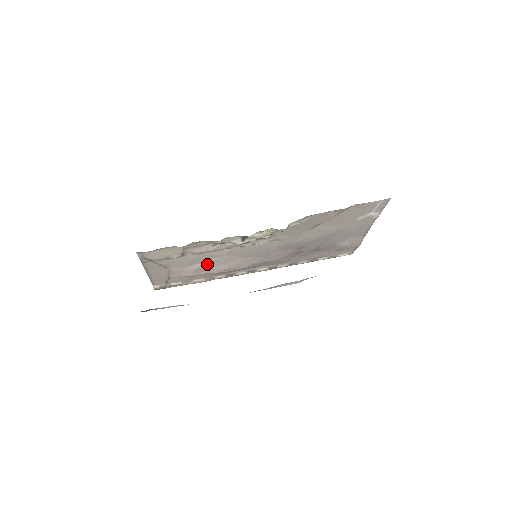
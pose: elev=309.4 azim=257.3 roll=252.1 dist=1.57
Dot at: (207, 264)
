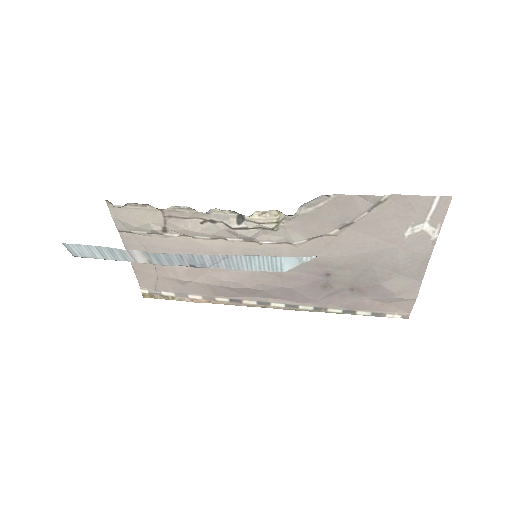
Dot at: occluded
